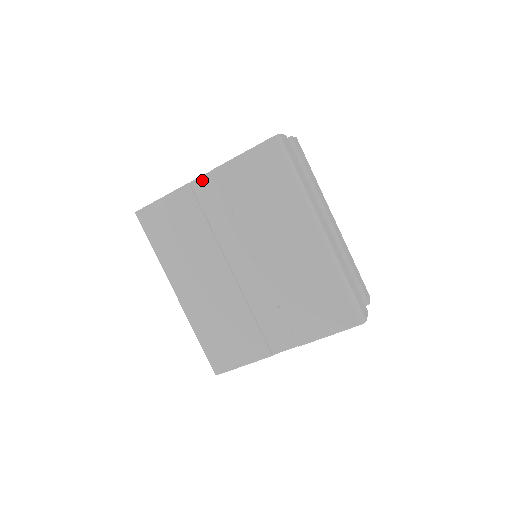
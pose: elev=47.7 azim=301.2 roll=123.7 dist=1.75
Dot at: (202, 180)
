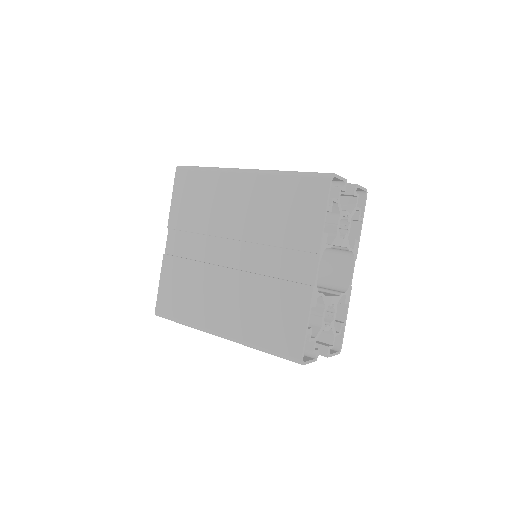
Dot at: (169, 243)
